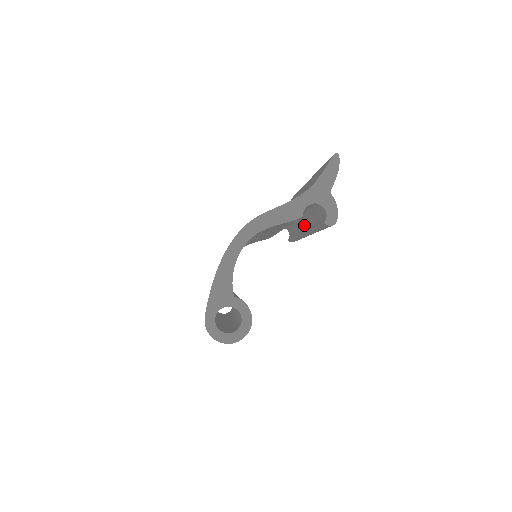
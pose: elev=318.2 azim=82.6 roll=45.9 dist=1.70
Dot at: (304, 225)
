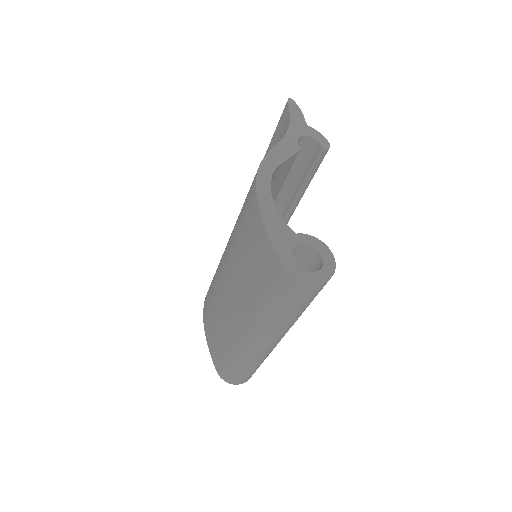
Dot at: (279, 213)
